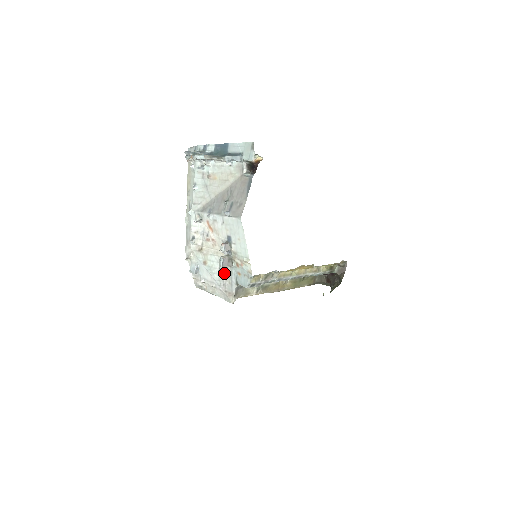
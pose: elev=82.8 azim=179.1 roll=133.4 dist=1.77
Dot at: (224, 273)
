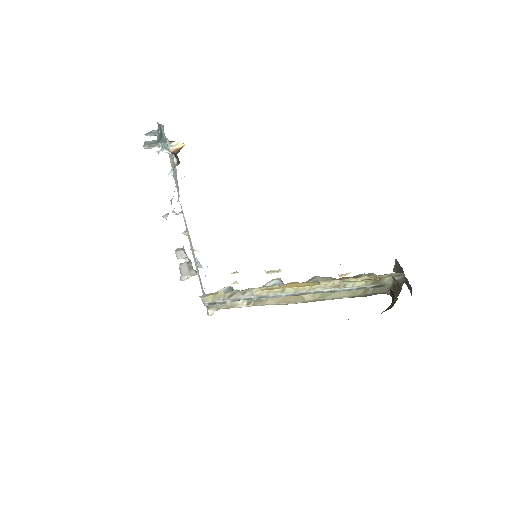
Dot at: occluded
